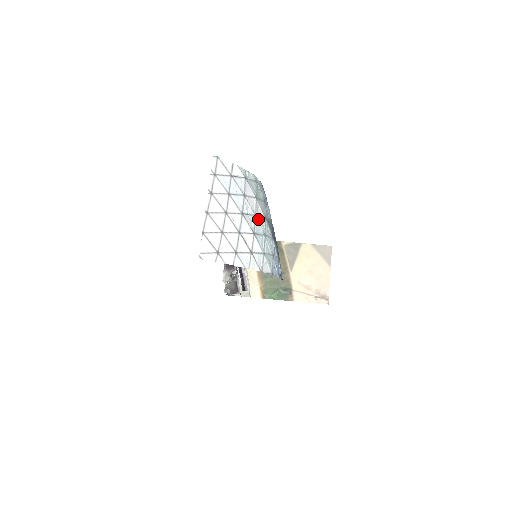
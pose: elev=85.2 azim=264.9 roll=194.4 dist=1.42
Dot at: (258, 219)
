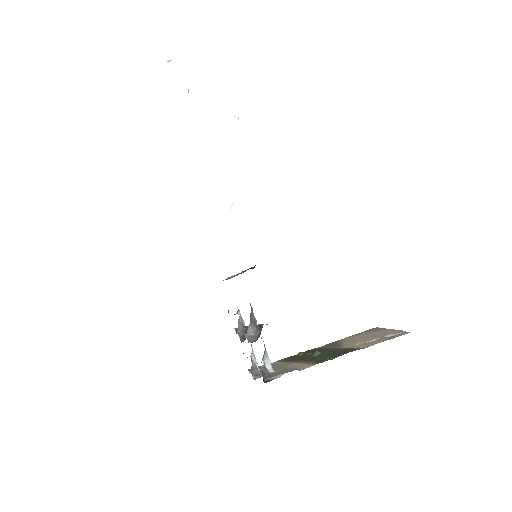
Dot at: occluded
